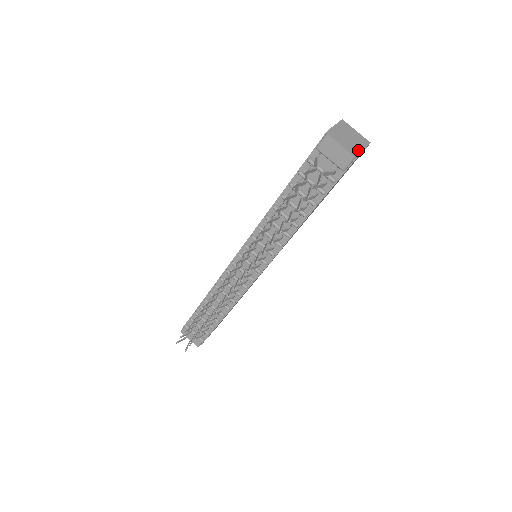
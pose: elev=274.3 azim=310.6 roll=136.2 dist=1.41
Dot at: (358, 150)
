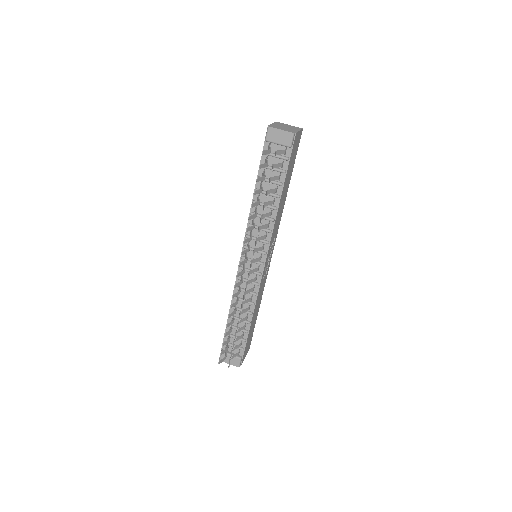
Dot at: (295, 131)
